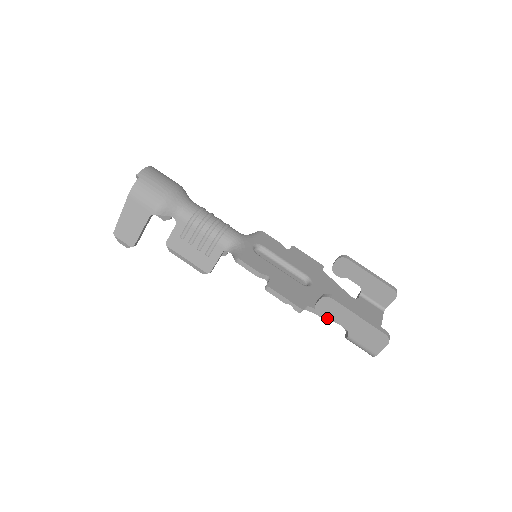
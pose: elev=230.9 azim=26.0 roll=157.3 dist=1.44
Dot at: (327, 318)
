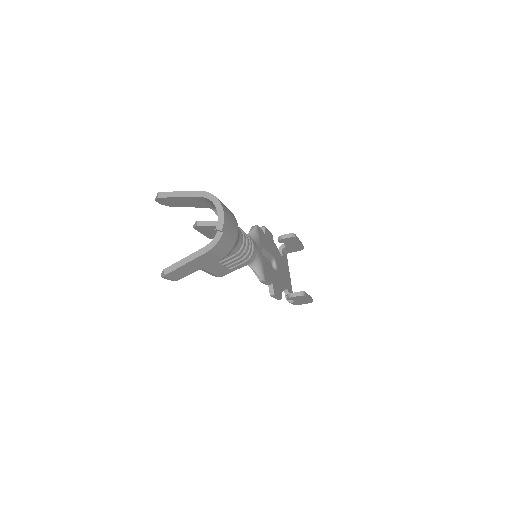
Dot at: occluded
